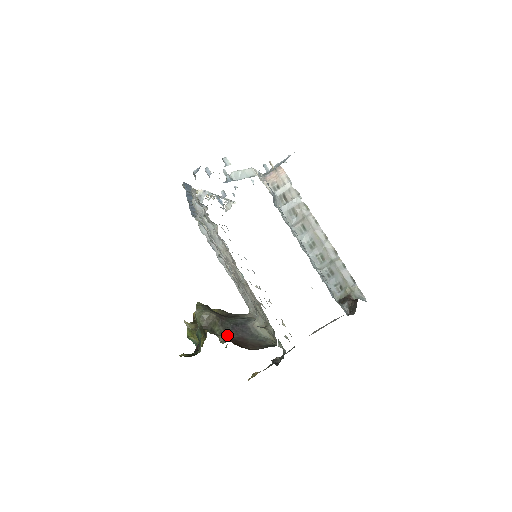
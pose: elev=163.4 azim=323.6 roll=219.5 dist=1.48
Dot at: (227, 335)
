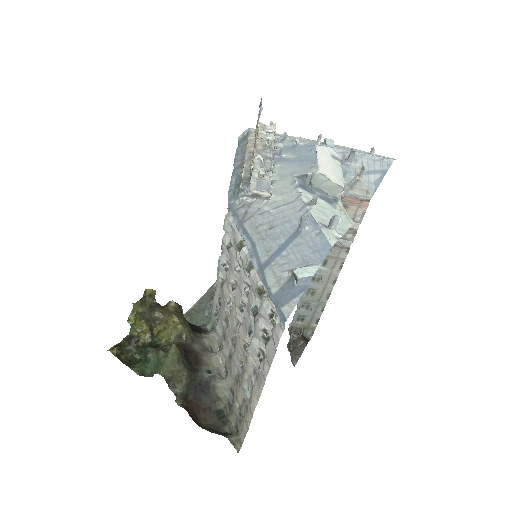
Dot at: (186, 397)
